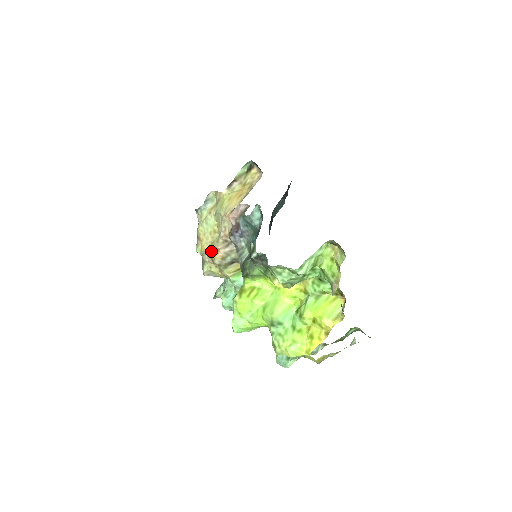
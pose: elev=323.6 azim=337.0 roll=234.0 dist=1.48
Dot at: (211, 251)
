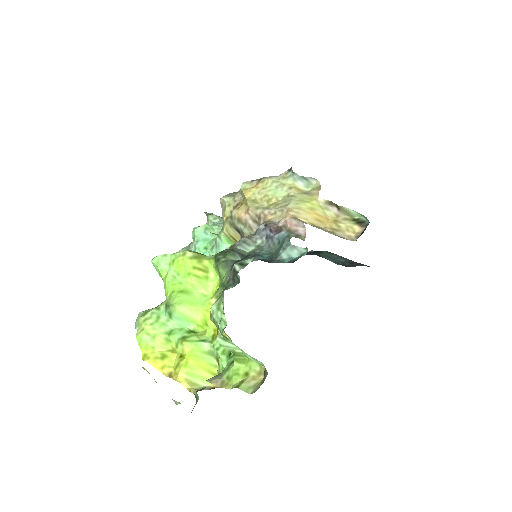
Dot at: (245, 202)
